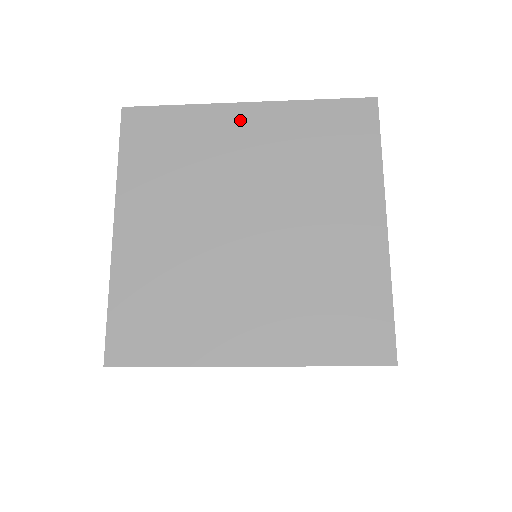
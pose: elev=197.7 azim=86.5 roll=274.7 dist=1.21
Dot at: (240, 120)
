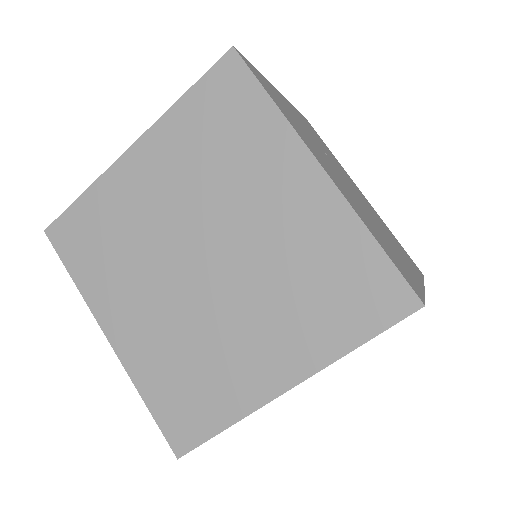
Dot at: (134, 169)
